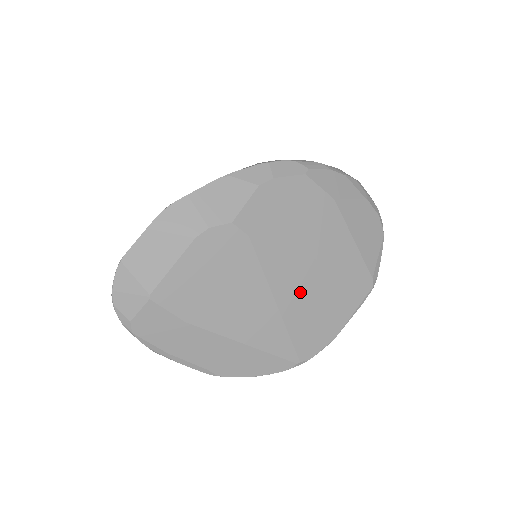
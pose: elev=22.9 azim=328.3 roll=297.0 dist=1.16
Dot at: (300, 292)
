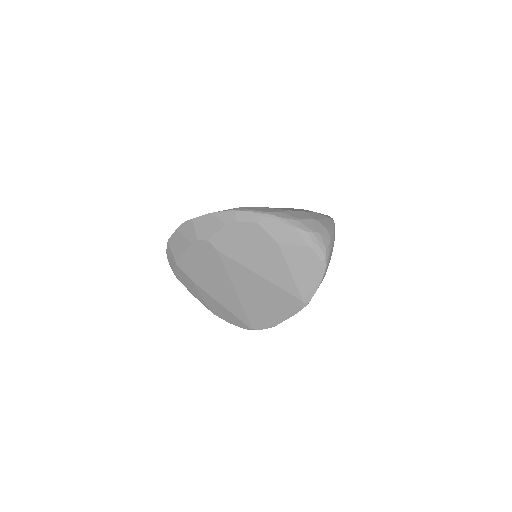
Dot at: (250, 290)
